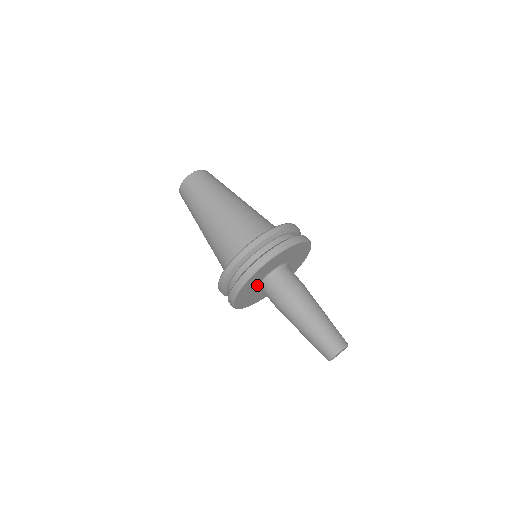
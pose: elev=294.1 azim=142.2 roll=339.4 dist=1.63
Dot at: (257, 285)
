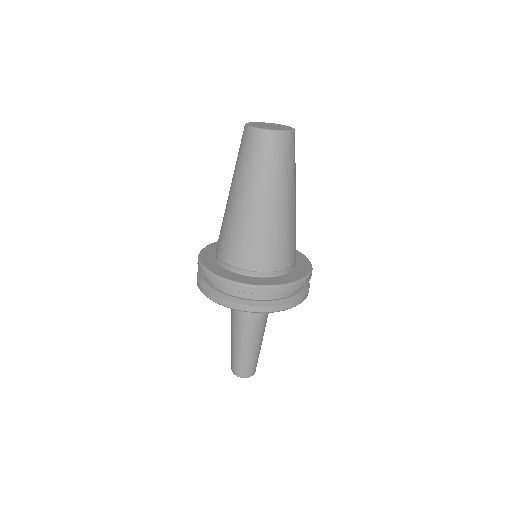
Dot at: occluded
